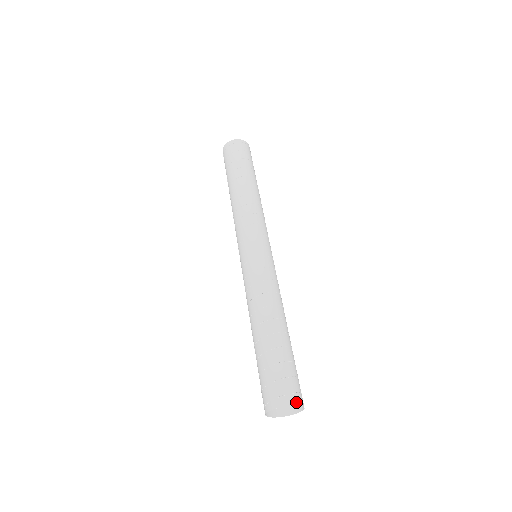
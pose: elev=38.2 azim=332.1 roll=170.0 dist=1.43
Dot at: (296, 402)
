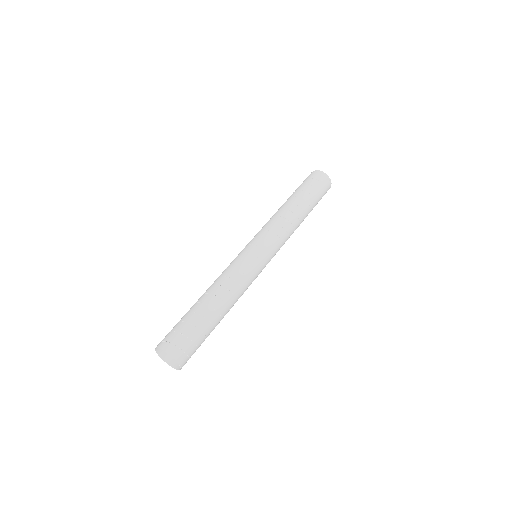
Dot at: (168, 350)
